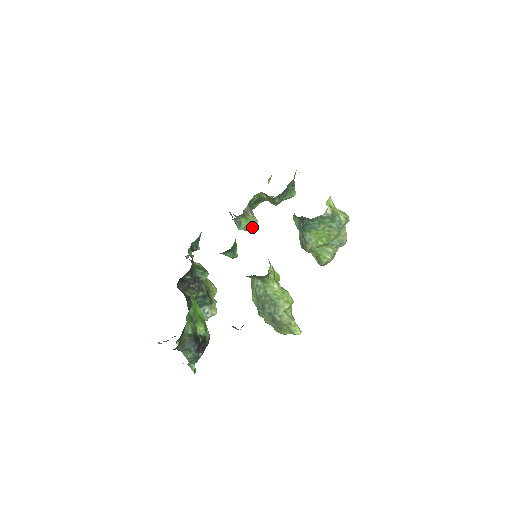
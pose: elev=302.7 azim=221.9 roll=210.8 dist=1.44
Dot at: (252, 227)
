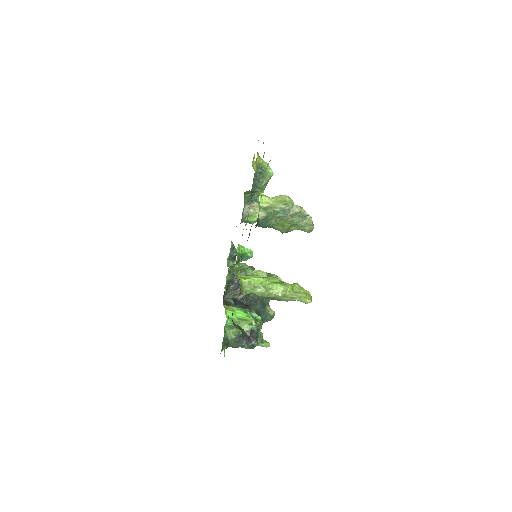
Dot at: occluded
